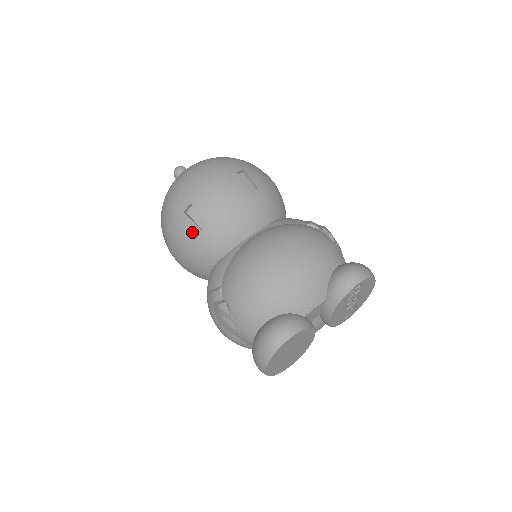
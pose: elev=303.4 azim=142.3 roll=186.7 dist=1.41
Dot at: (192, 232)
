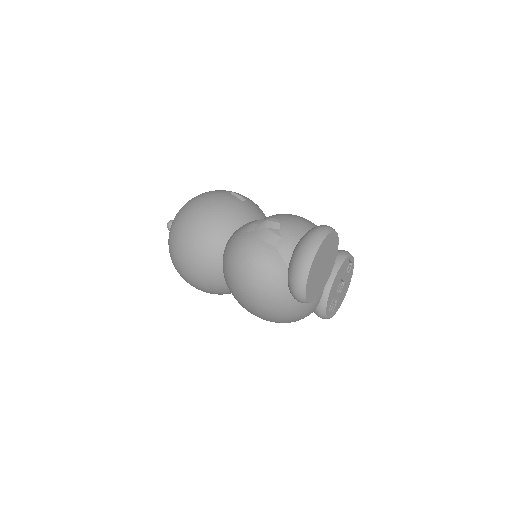
Dot at: (233, 199)
